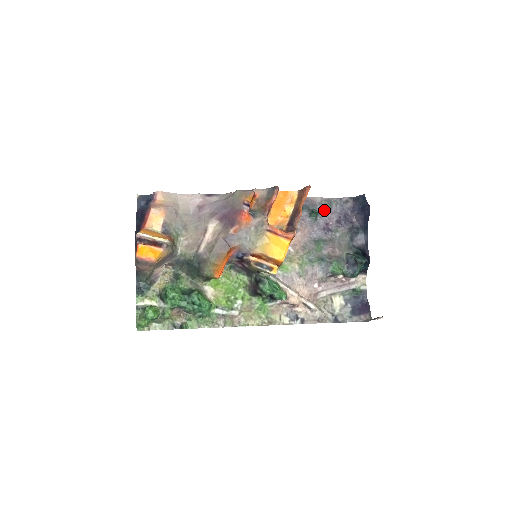
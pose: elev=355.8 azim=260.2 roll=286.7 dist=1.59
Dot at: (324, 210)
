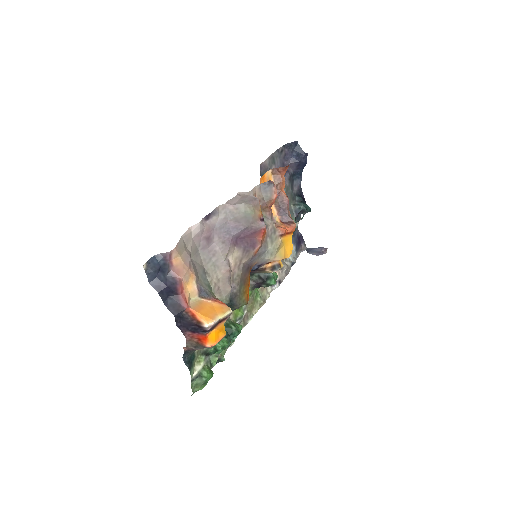
Dot at: occluded
